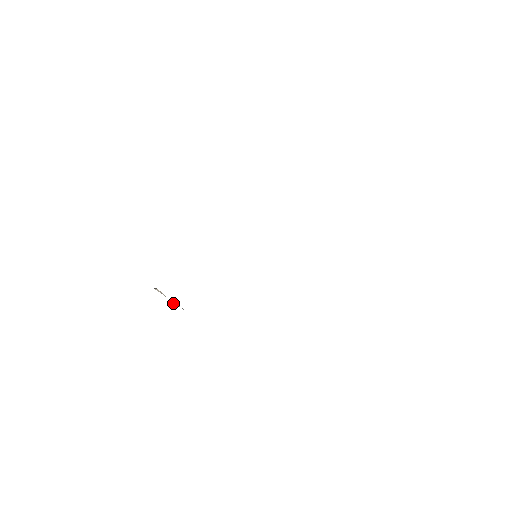
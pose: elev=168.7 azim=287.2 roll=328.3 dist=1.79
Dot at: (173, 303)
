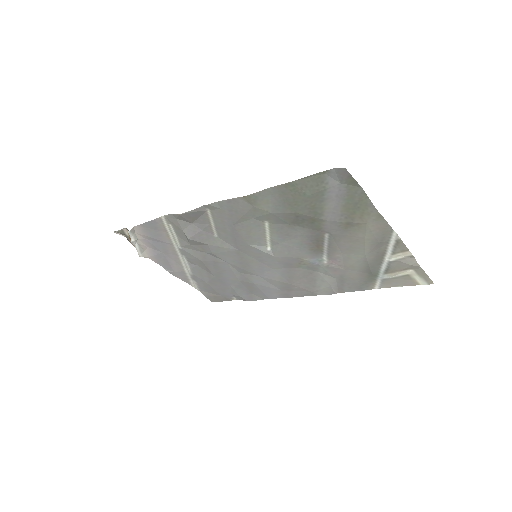
Dot at: (131, 241)
